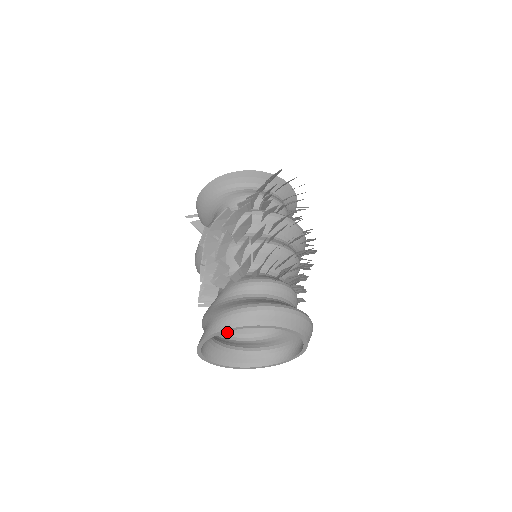
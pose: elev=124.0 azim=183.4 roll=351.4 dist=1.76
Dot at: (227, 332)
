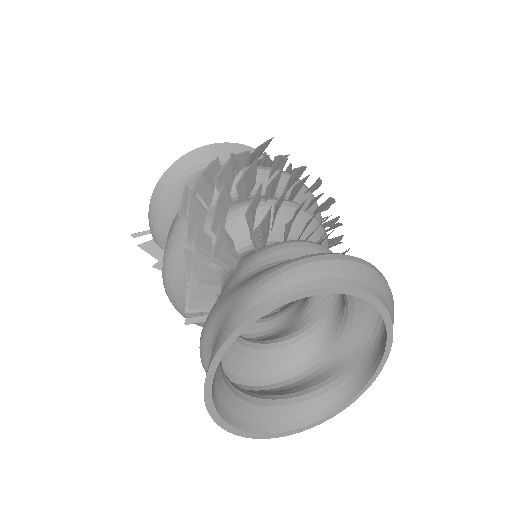
Dot at: (235, 376)
